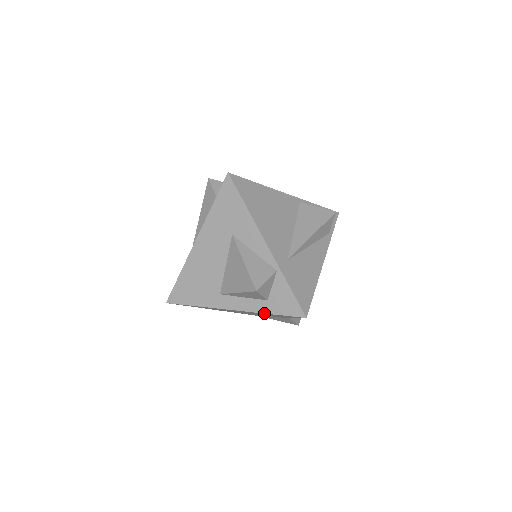
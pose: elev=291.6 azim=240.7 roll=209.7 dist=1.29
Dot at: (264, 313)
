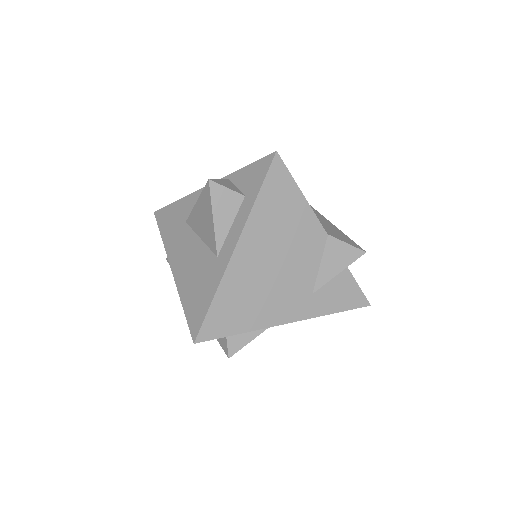
Dot at: (253, 203)
